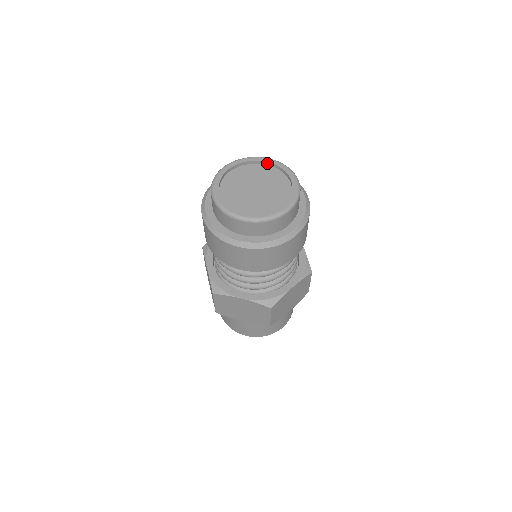
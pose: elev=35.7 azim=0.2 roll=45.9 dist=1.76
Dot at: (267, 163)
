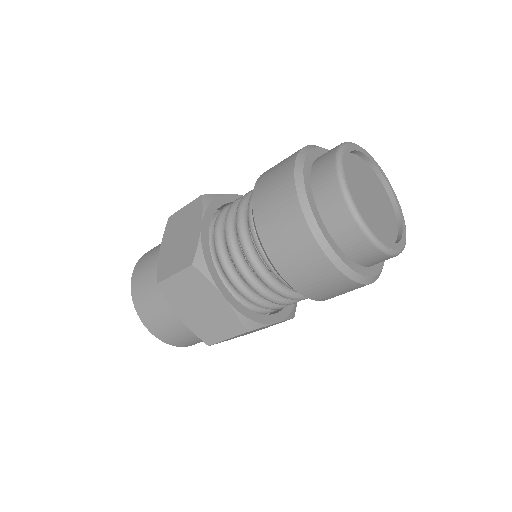
Dot at: (384, 180)
